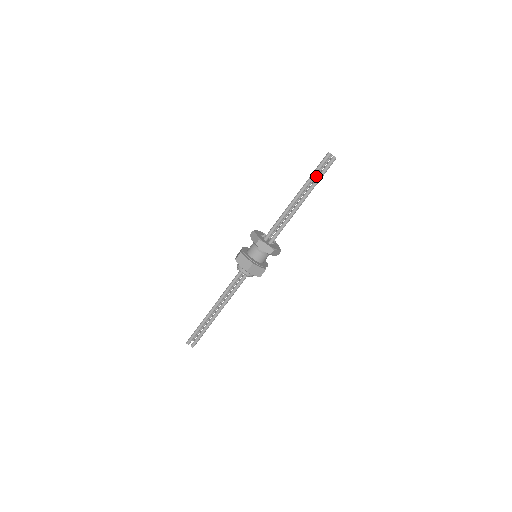
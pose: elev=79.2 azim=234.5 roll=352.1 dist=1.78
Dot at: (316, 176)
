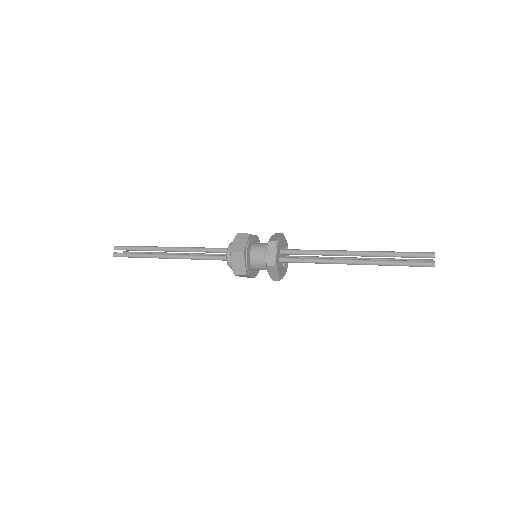
Dot at: occluded
